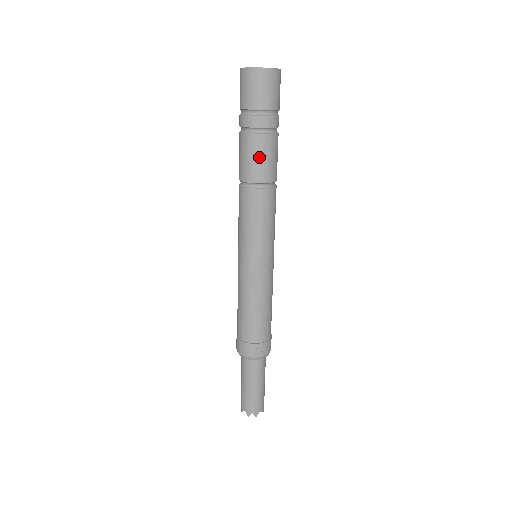
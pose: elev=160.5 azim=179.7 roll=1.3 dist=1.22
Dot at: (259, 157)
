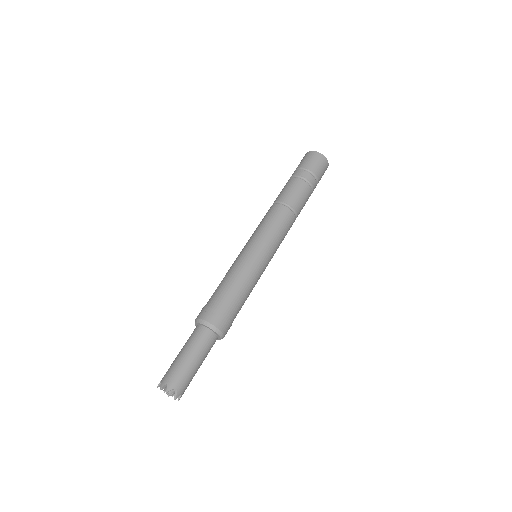
Dot at: (292, 189)
